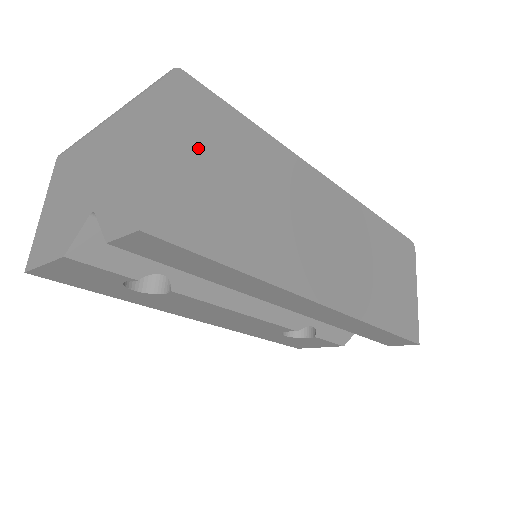
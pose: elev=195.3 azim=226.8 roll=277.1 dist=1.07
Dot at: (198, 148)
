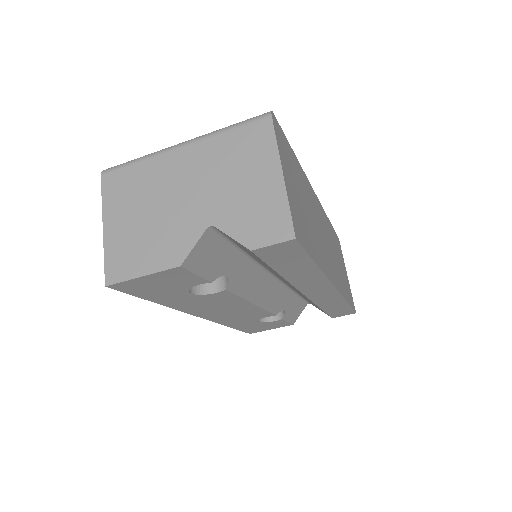
Dot at: (290, 174)
